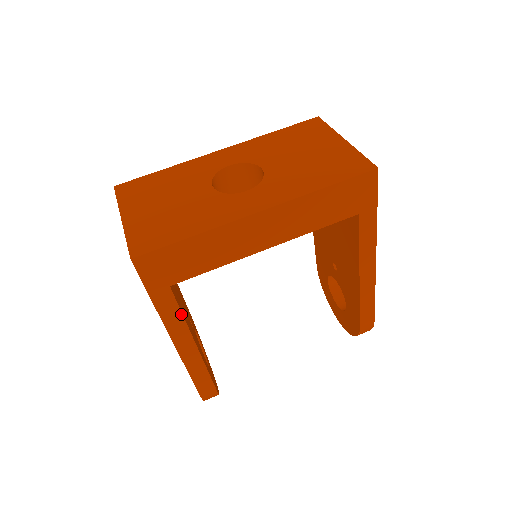
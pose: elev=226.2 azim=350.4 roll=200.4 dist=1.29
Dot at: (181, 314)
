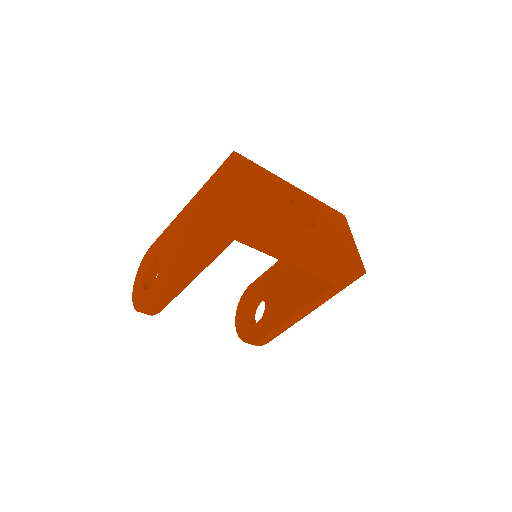
Dot at: (216, 257)
